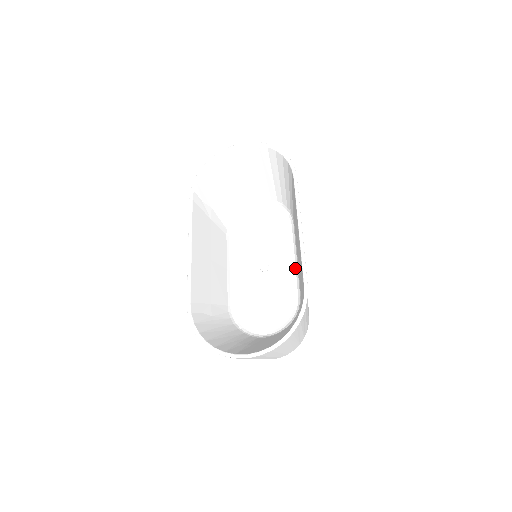
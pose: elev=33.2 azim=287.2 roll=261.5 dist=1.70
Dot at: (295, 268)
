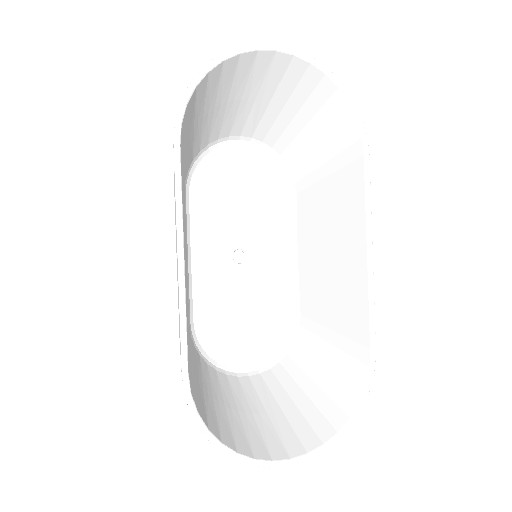
Dot at: (288, 266)
